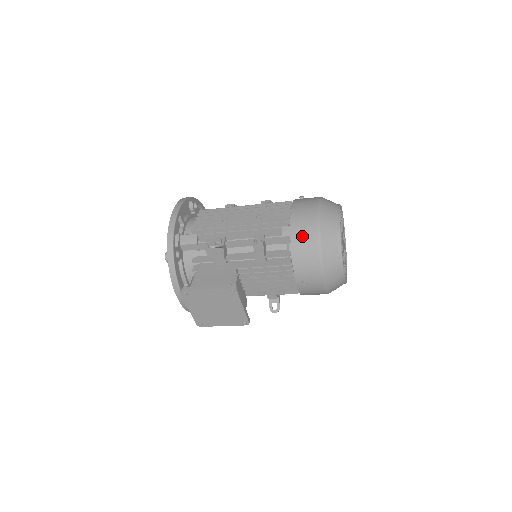
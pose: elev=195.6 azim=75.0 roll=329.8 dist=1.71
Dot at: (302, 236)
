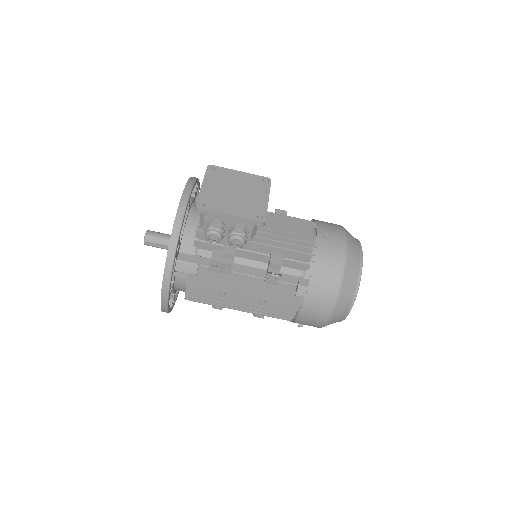
Dot at: occluded
